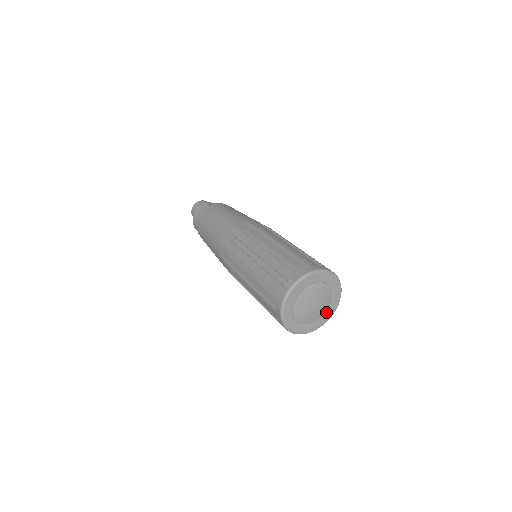
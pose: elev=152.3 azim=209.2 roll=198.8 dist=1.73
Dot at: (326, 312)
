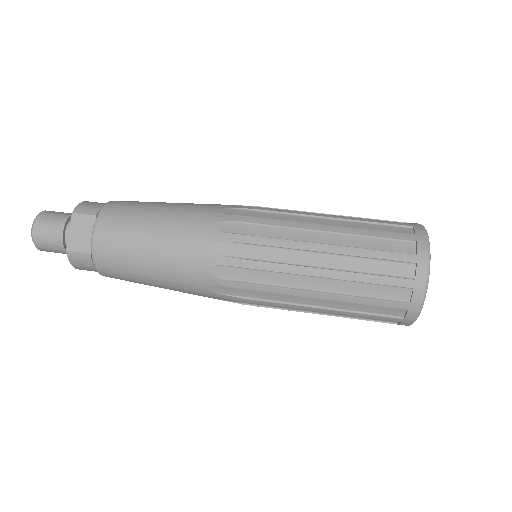
Dot at: occluded
